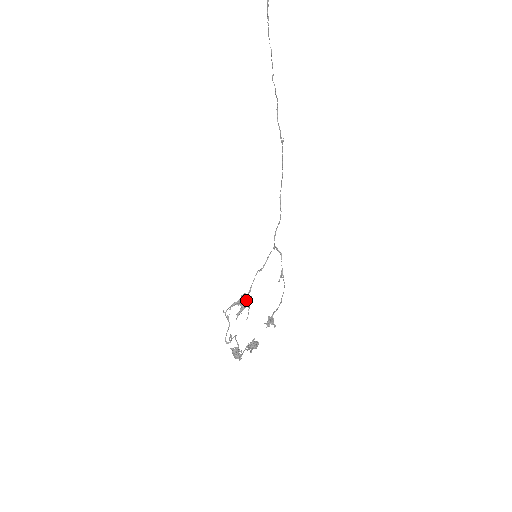
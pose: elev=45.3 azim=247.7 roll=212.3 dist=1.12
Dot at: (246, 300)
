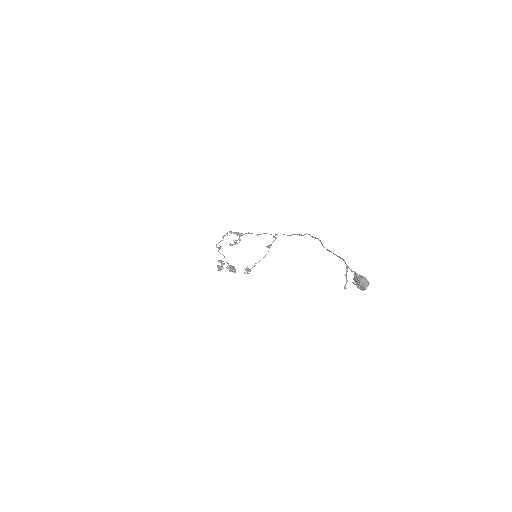
Dot at: (240, 240)
